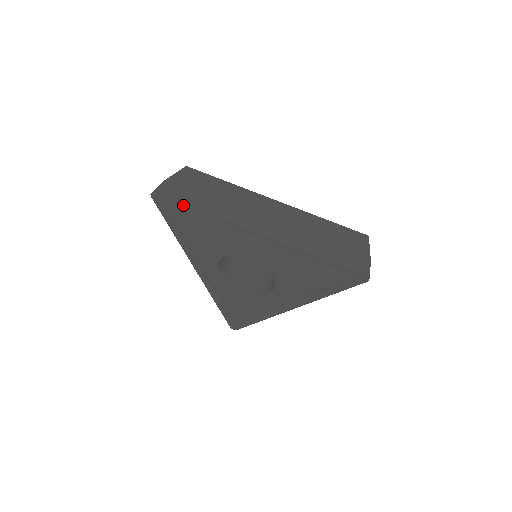
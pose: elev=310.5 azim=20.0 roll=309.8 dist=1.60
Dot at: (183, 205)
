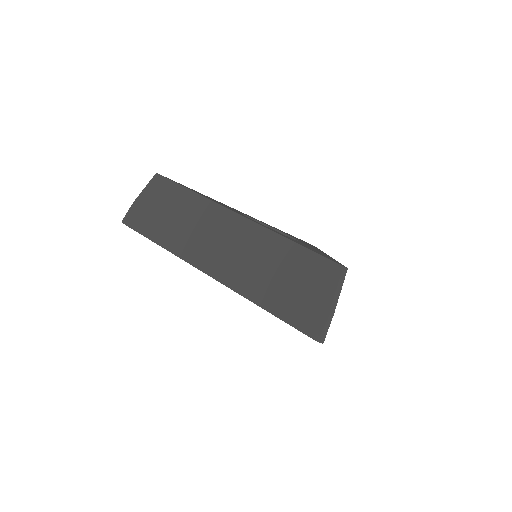
Dot at: (145, 236)
